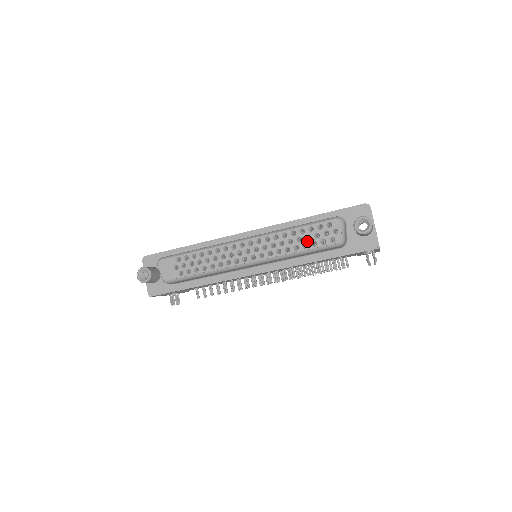
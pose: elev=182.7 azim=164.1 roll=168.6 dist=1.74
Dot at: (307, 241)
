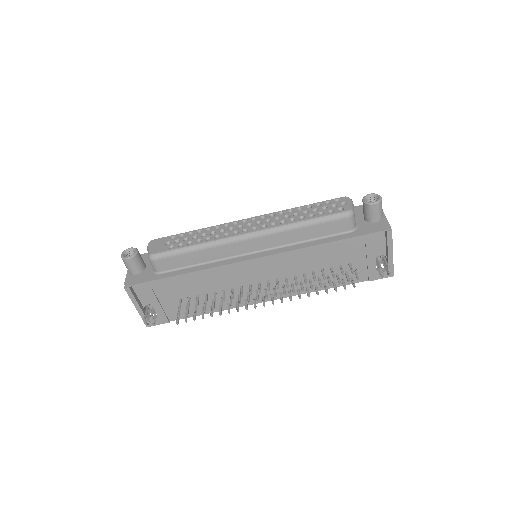
Dot at: (314, 212)
